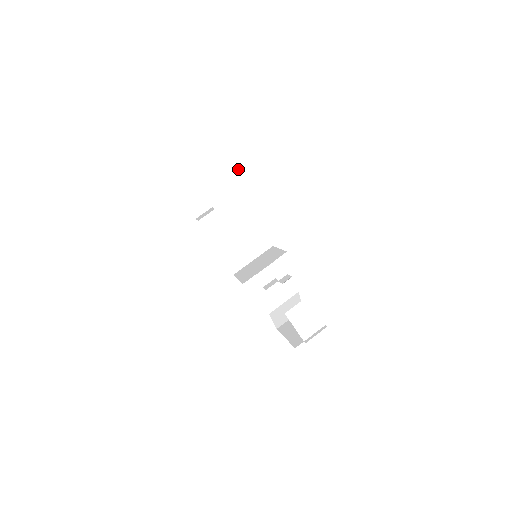
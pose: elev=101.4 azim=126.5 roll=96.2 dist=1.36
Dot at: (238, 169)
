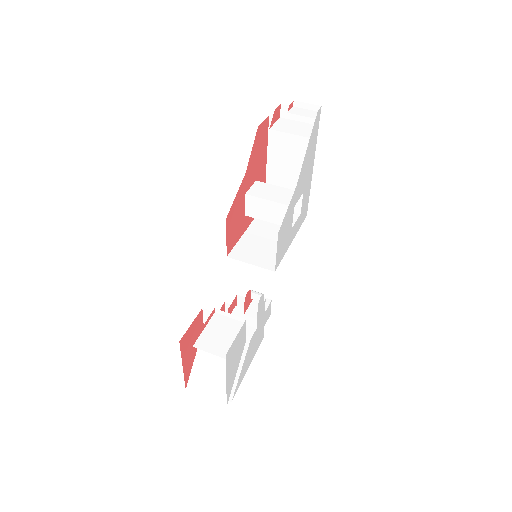
Dot at: (308, 112)
